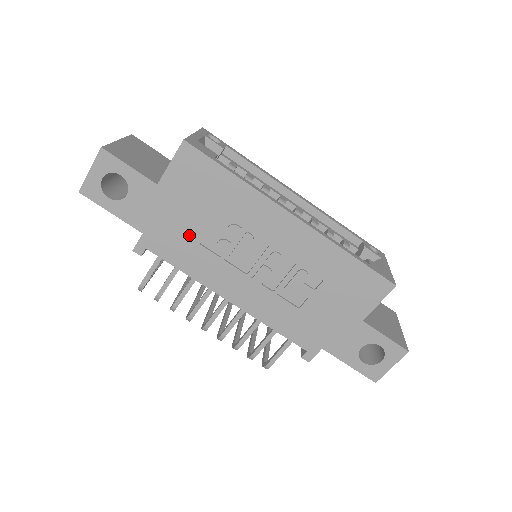
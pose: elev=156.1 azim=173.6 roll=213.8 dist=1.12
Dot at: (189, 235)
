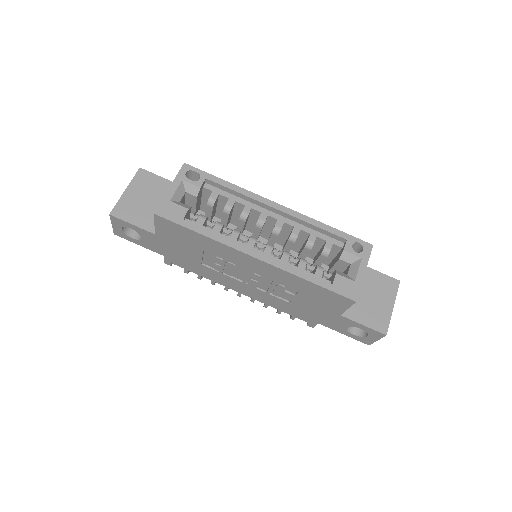
Dot at: (192, 260)
